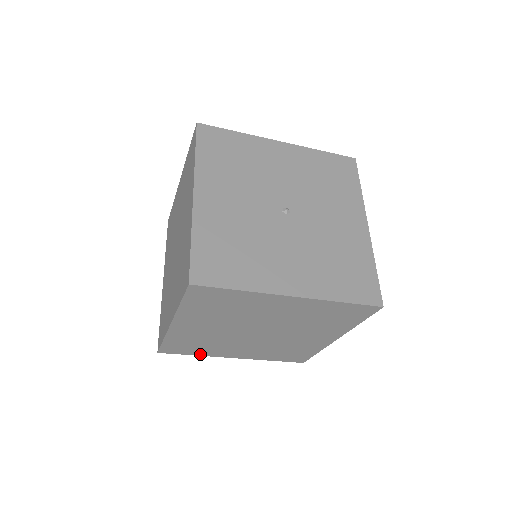
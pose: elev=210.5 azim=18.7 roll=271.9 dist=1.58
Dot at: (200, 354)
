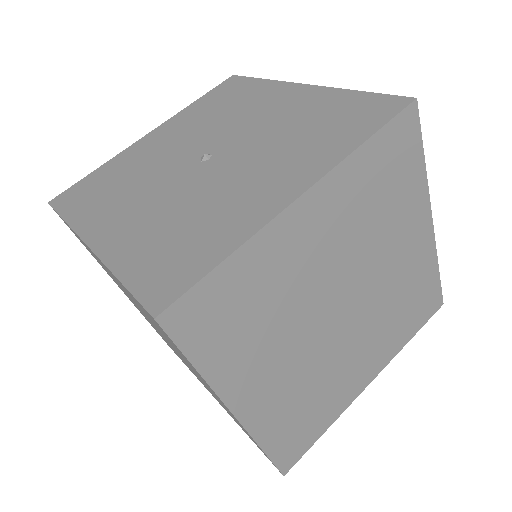
Dot at: occluded
